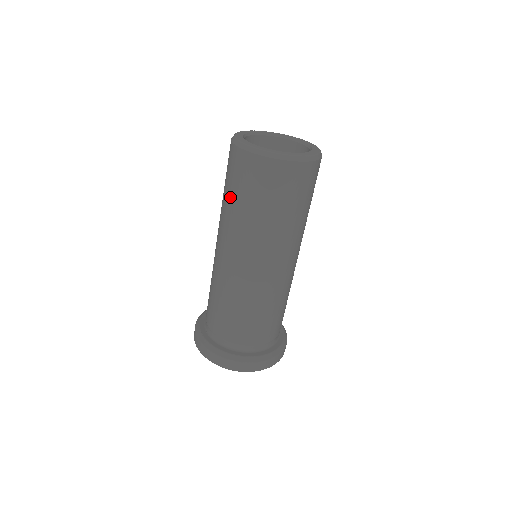
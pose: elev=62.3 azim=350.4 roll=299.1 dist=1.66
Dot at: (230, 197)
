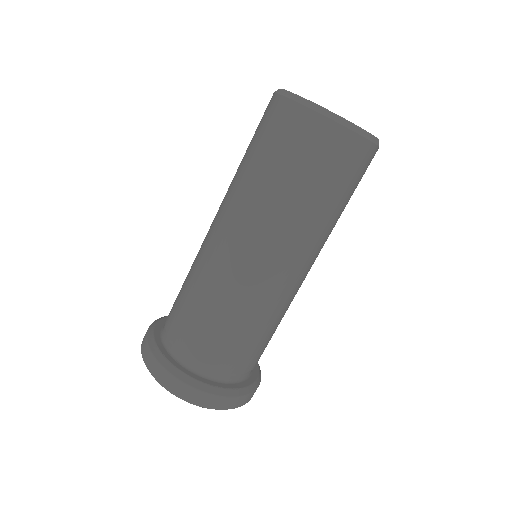
Dot at: (271, 172)
